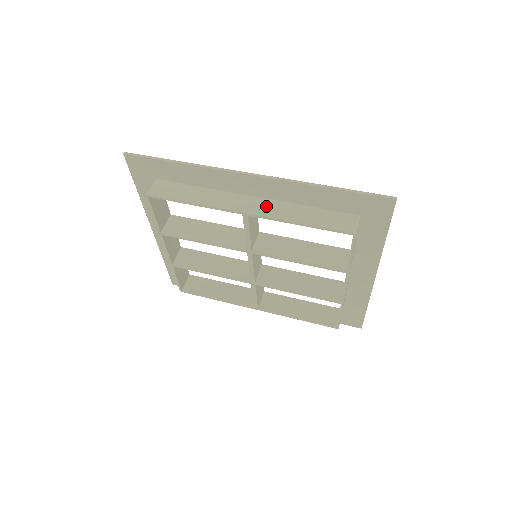
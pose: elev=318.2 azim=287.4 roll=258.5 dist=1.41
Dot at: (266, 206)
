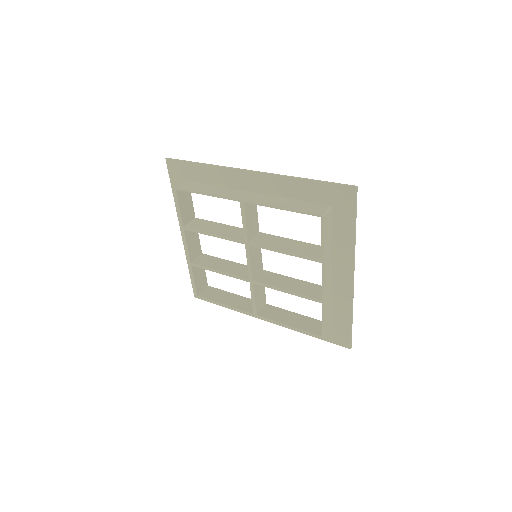
Dot at: (259, 197)
